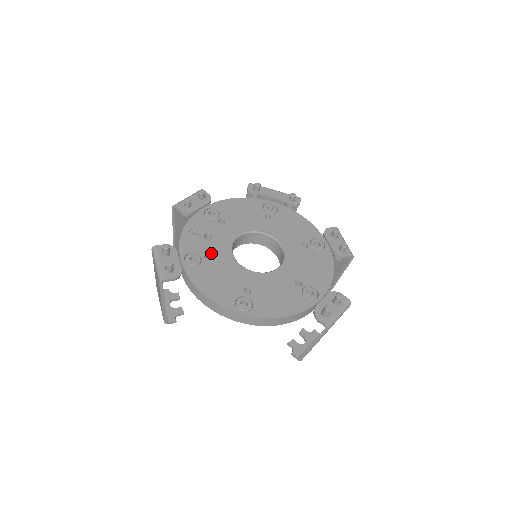
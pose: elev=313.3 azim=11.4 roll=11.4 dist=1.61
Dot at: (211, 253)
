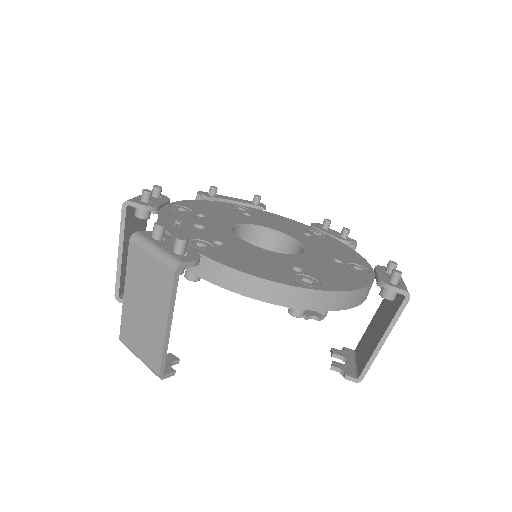
Dot at: (218, 239)
